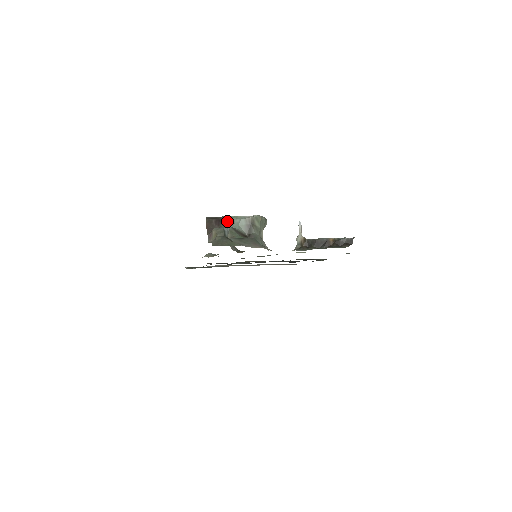
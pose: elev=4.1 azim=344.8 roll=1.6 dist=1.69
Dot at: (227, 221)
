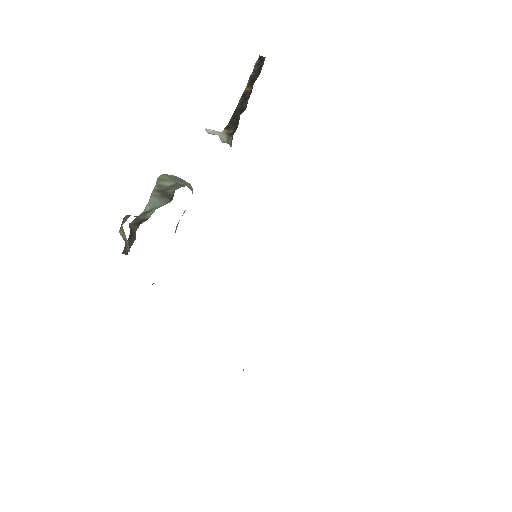
Dot at: (138, 222)
